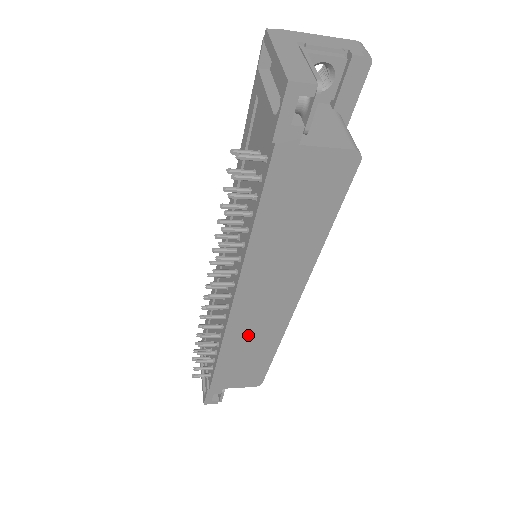
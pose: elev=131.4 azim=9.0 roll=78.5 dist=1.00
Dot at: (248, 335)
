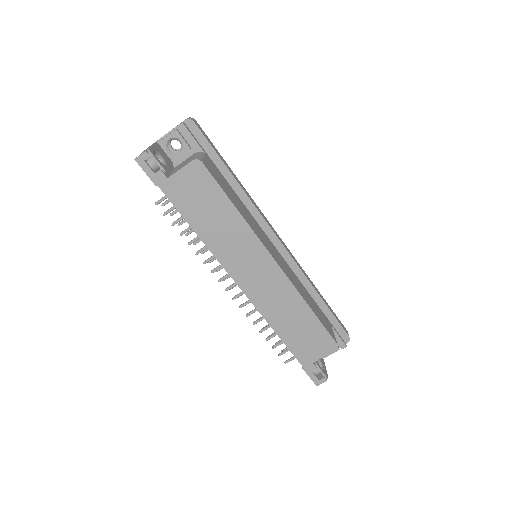
Dot at: (275, 304)
